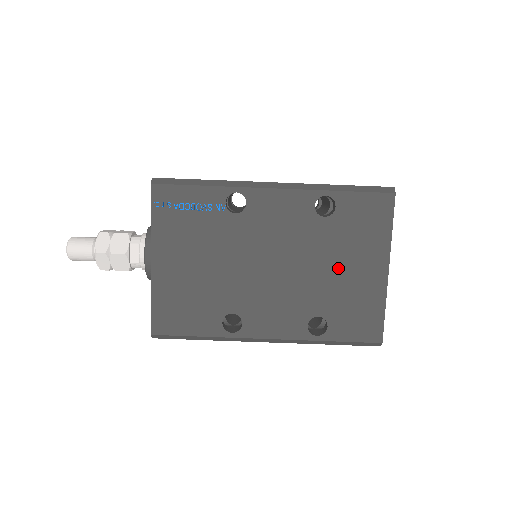
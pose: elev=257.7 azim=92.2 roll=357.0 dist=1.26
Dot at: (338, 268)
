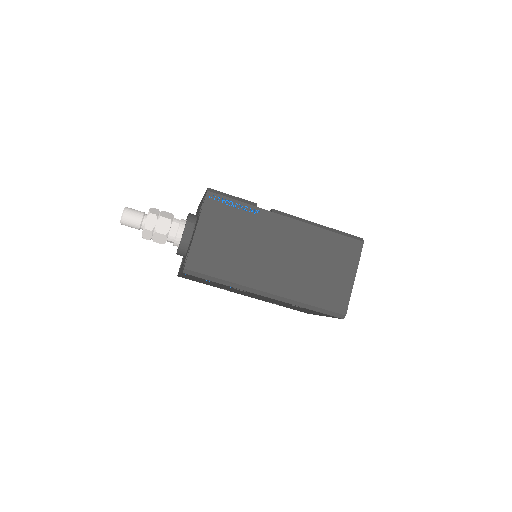
Dot at: occluded
